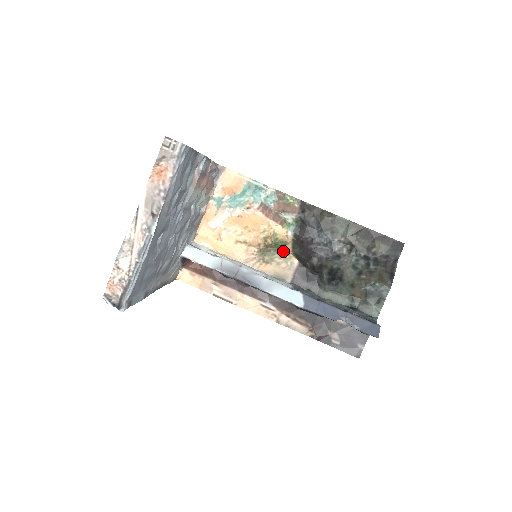
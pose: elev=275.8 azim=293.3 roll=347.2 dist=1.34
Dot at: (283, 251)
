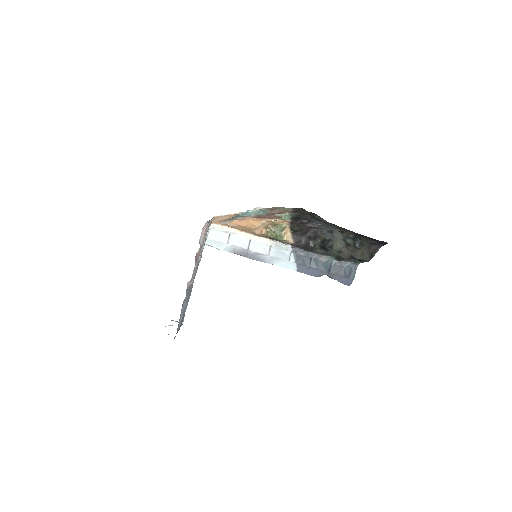
Dot at: (280, 240)
